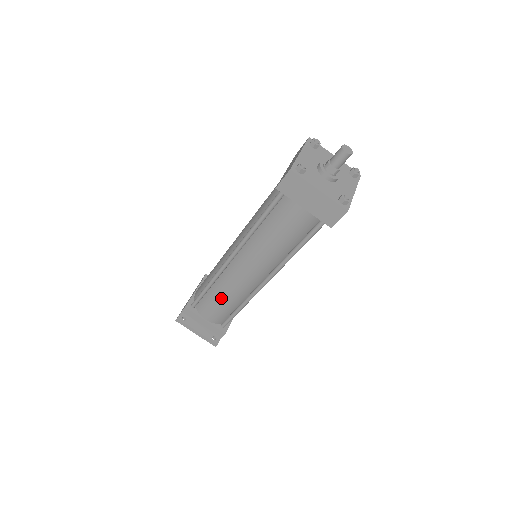
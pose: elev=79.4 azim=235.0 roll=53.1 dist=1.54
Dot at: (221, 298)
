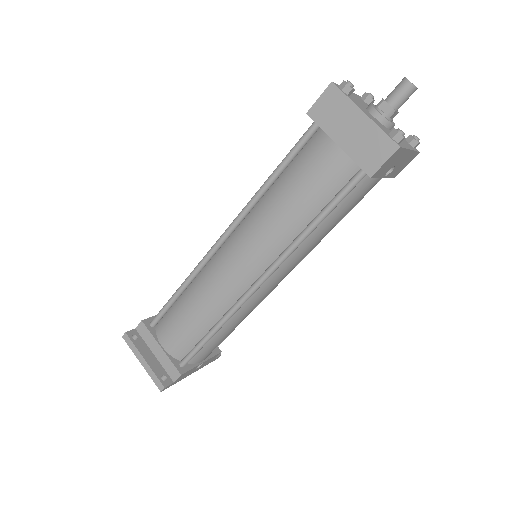
Dot at: (192, 307)
